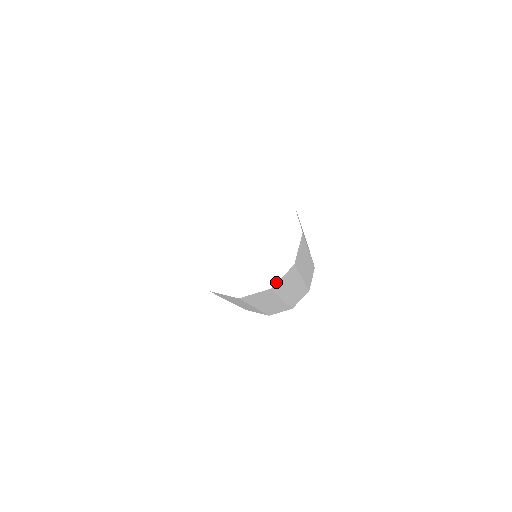
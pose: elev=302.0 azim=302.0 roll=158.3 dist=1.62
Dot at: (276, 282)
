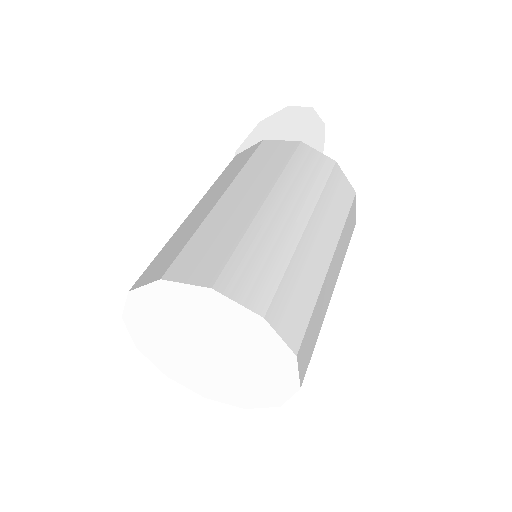
Dot at: (284, 402)
